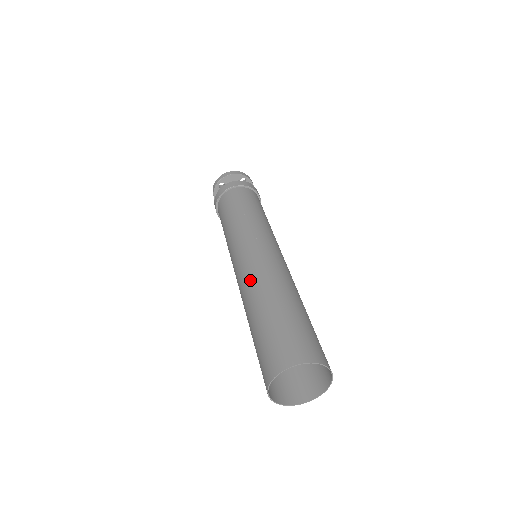
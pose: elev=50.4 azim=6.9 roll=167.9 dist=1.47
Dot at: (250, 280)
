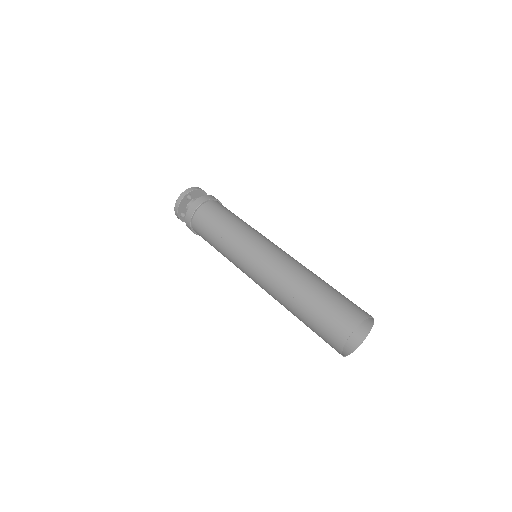
Dot at: (272, 294)
